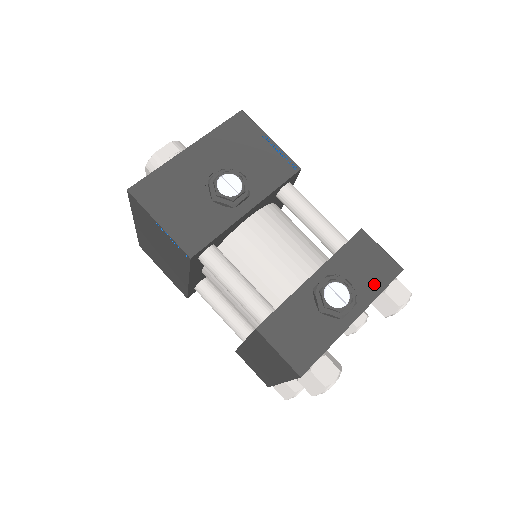
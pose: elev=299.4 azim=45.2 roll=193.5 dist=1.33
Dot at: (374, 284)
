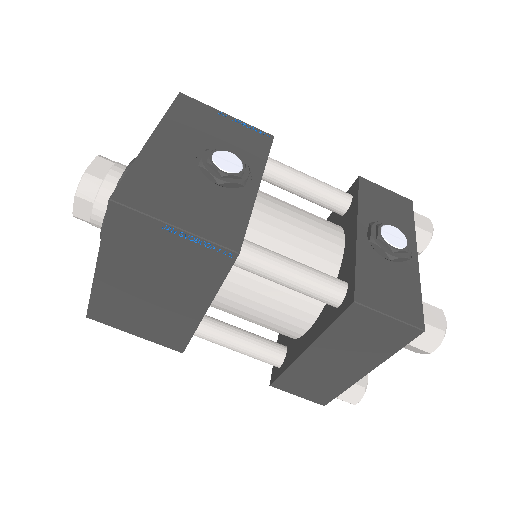
Dot at: (404, 220)
